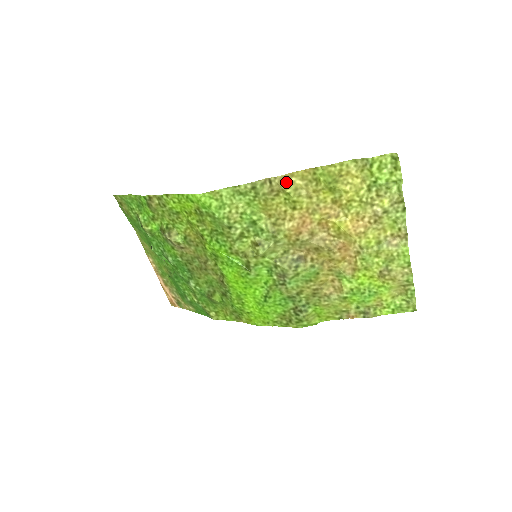
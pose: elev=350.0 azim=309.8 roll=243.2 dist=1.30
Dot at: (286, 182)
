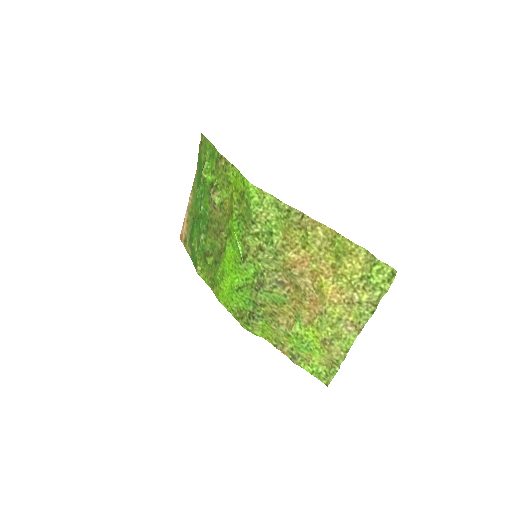
Dot at: (312, 226)
